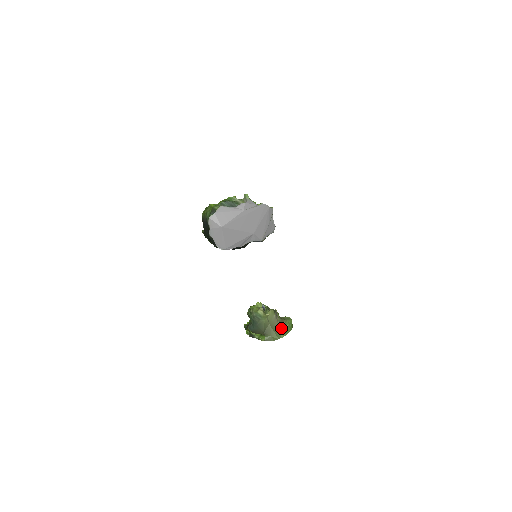
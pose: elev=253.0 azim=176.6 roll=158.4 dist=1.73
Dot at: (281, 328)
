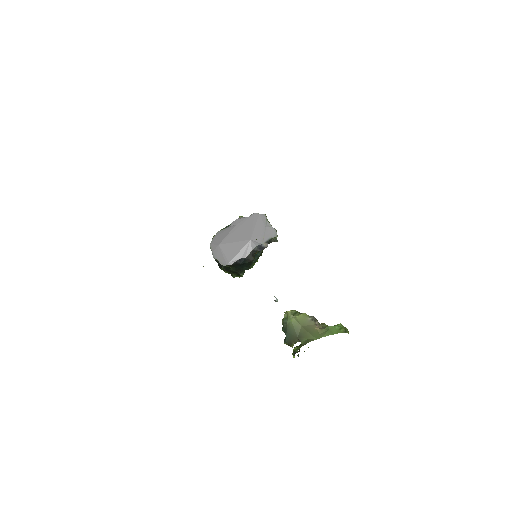
Dot at: (321, 330)
